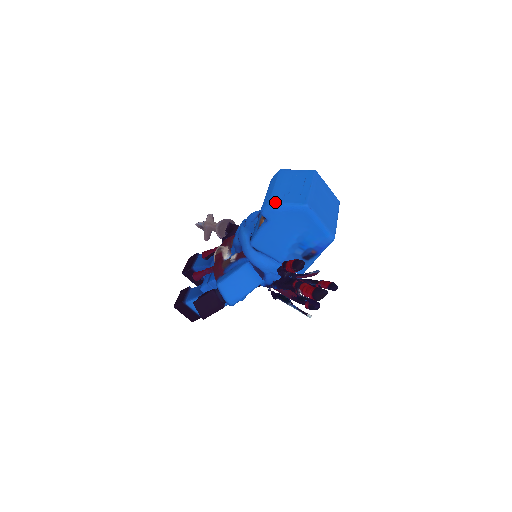
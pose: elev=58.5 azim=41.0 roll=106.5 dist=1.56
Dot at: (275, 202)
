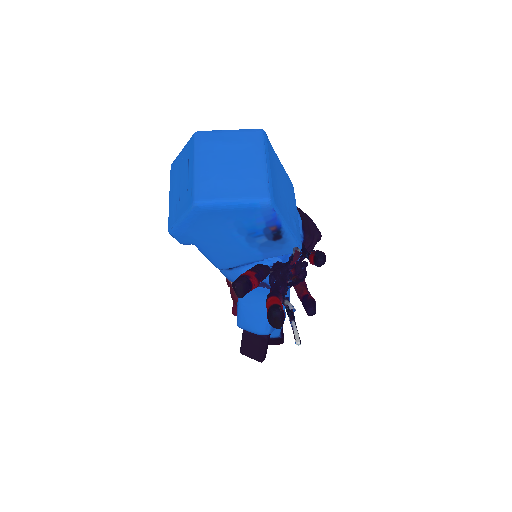
Dot at: (171, 227)
